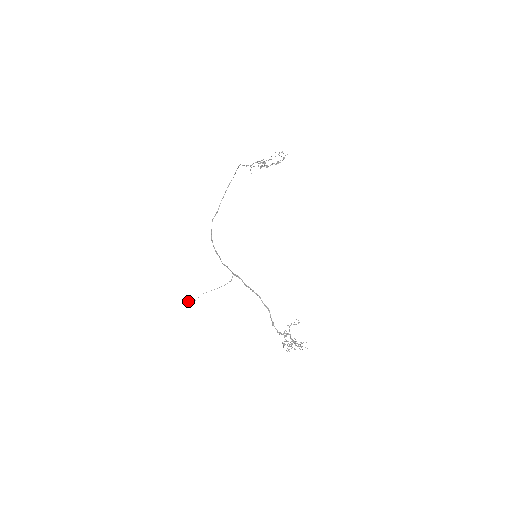
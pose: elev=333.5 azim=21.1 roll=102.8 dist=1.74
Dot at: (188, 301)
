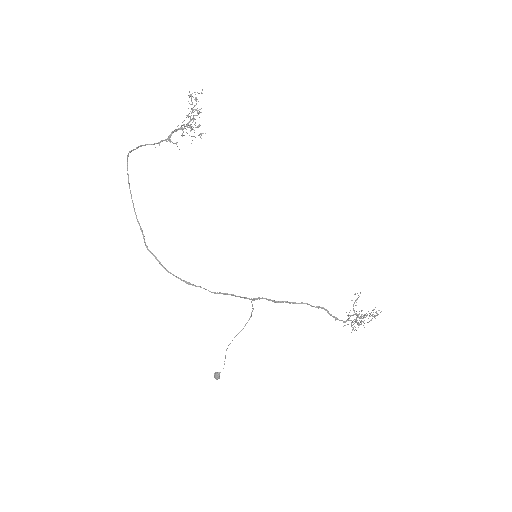
Dot at: (215, 372)
